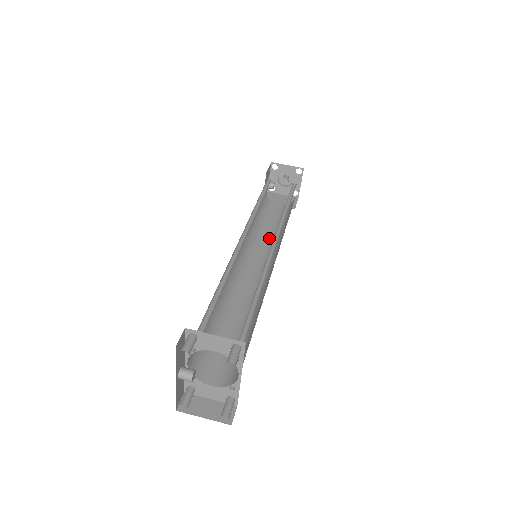
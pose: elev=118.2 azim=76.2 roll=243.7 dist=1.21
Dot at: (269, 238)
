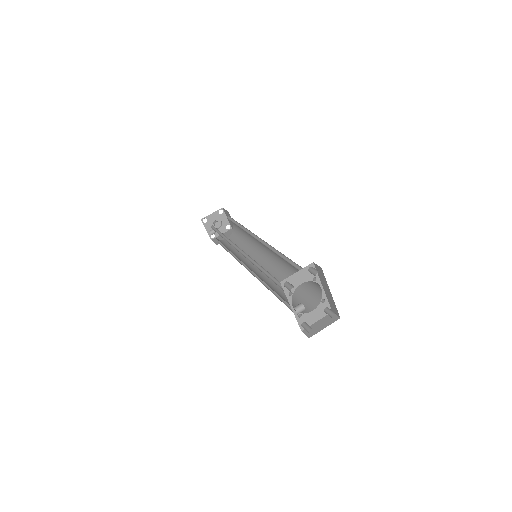
Dot at: (246, 252)
